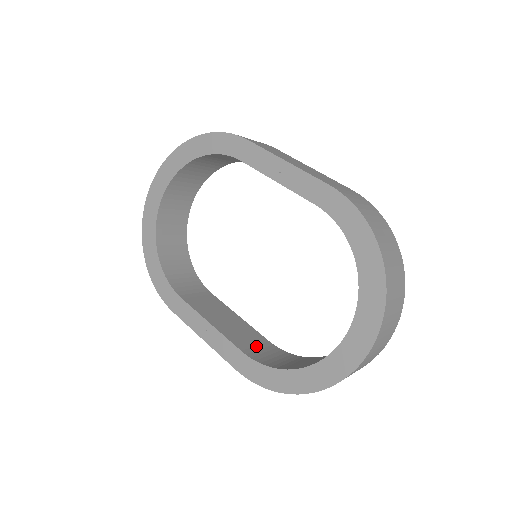
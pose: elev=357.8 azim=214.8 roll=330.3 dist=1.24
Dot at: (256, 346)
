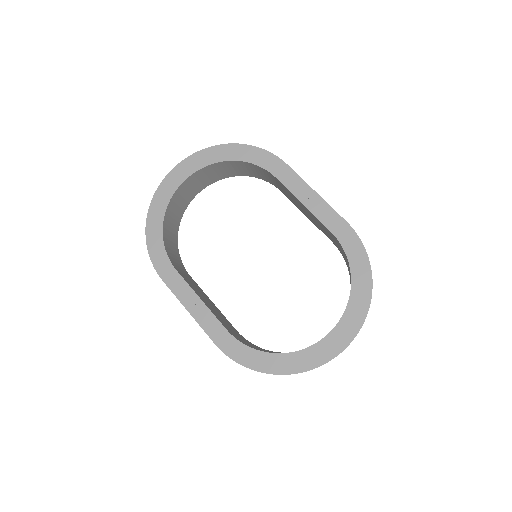
Dot at: (232, 330)
